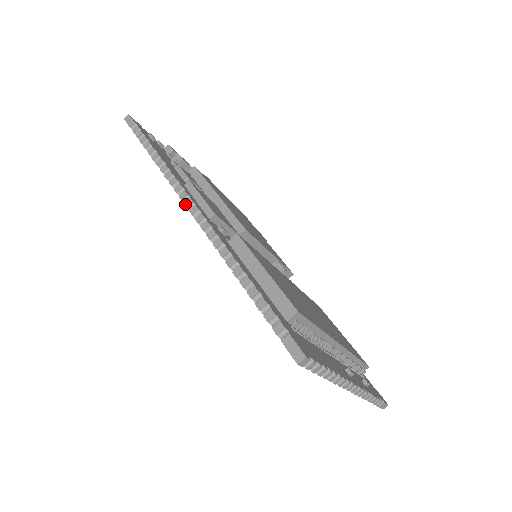
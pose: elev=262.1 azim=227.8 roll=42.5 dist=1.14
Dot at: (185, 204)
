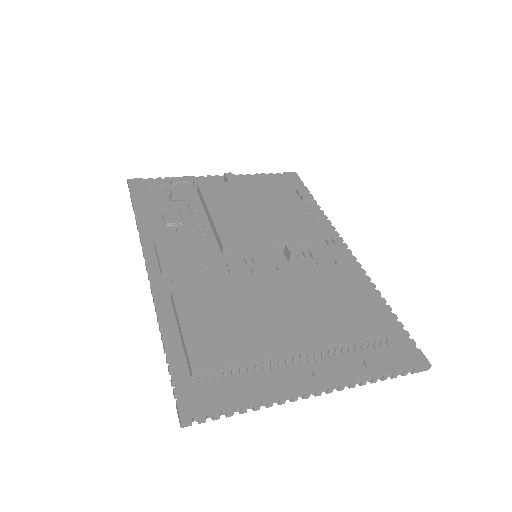
Dot at: occluded
